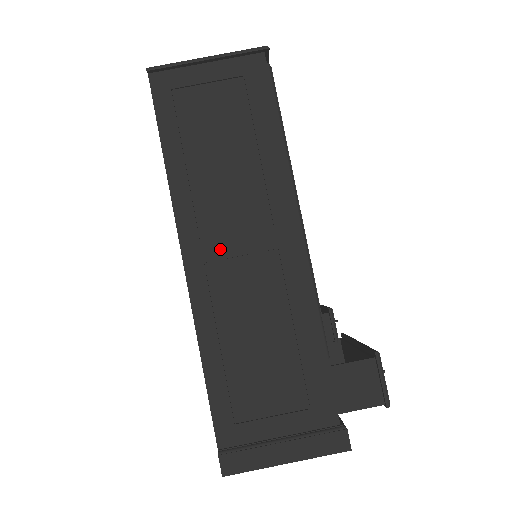
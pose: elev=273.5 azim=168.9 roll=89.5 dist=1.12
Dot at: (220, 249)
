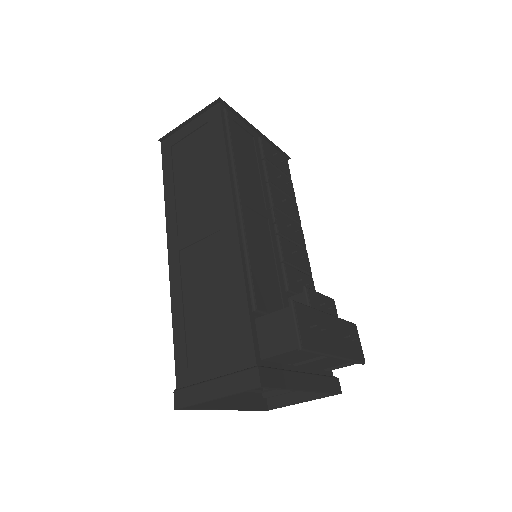
Dot at: (188, 239)
